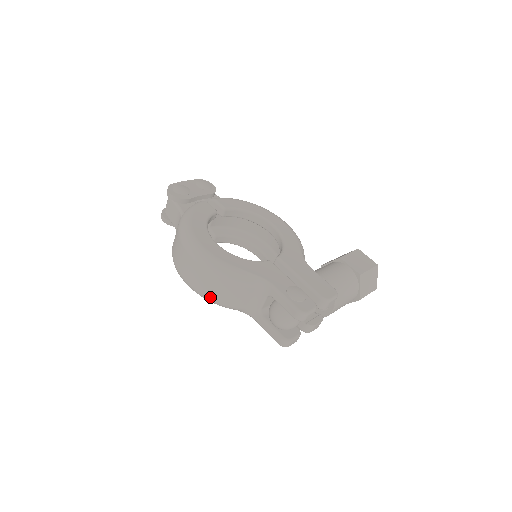
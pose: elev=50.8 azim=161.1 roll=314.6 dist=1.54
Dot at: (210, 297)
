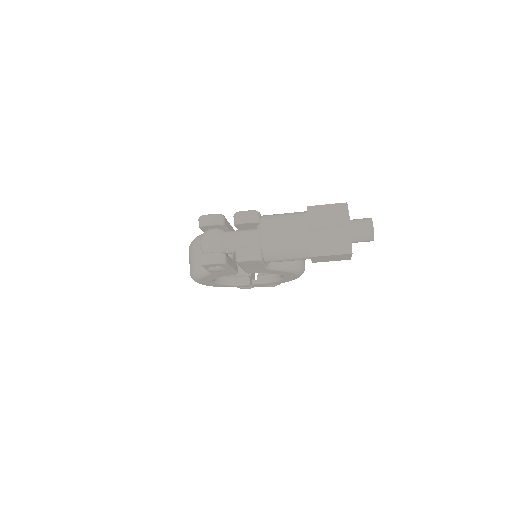
Dot at: (191, 270)
